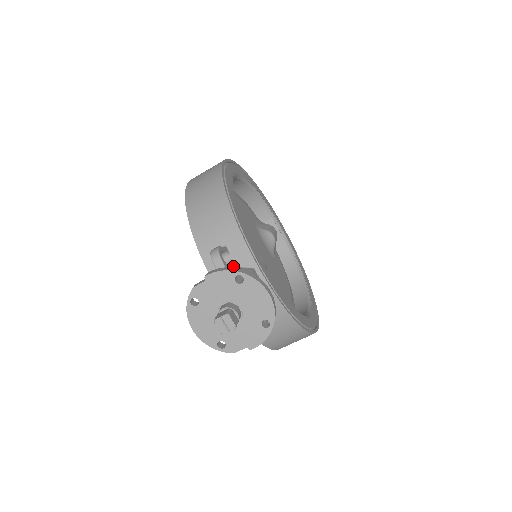
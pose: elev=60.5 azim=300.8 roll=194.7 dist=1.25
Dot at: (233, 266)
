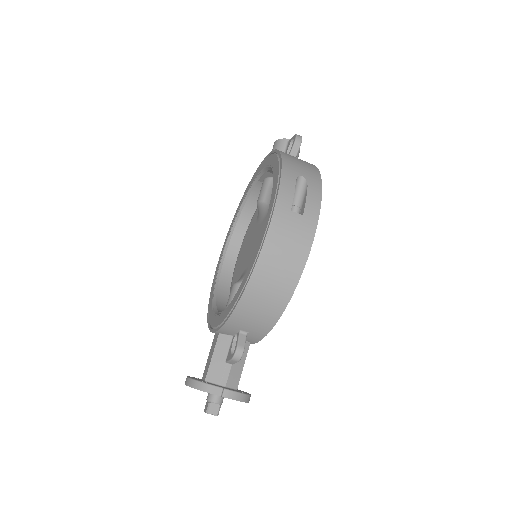
Dot at: occluded
